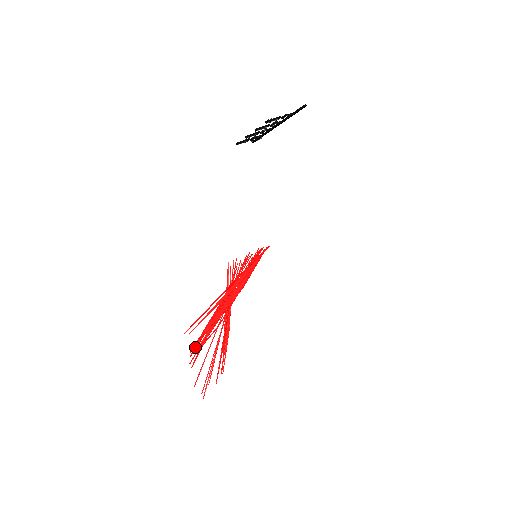
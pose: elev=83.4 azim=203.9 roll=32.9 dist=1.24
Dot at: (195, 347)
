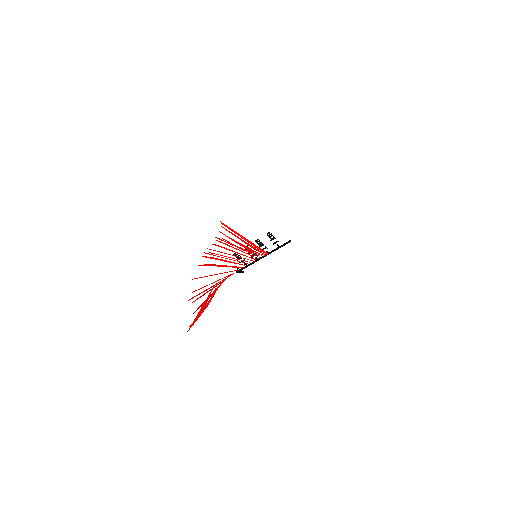
Dot at: (214, 244)
